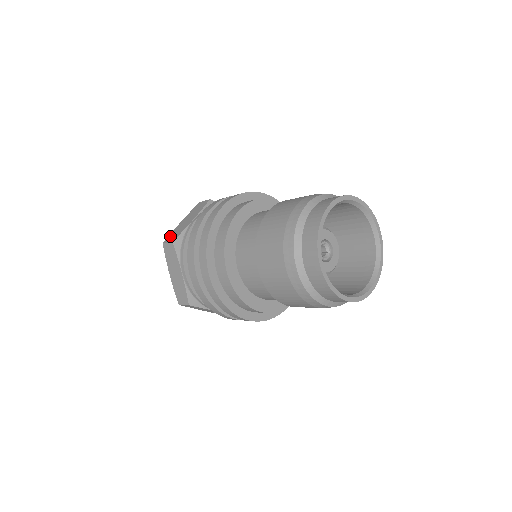
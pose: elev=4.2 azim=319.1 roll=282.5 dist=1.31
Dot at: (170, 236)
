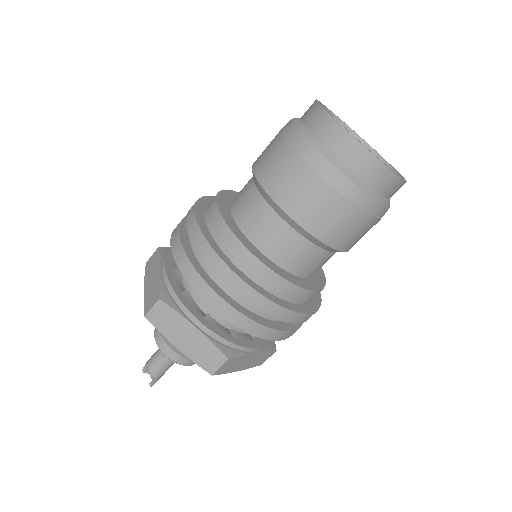
Dot at: (147, 304)
